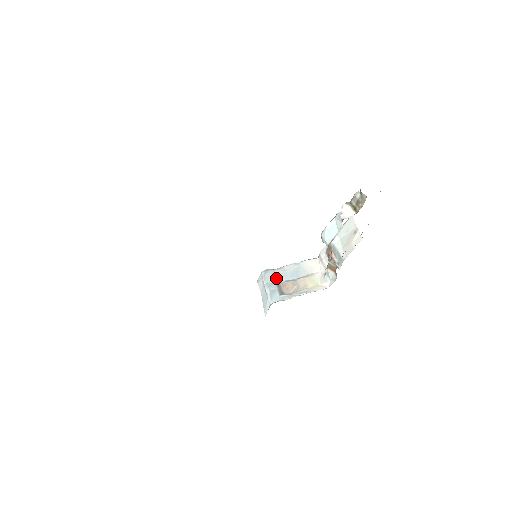
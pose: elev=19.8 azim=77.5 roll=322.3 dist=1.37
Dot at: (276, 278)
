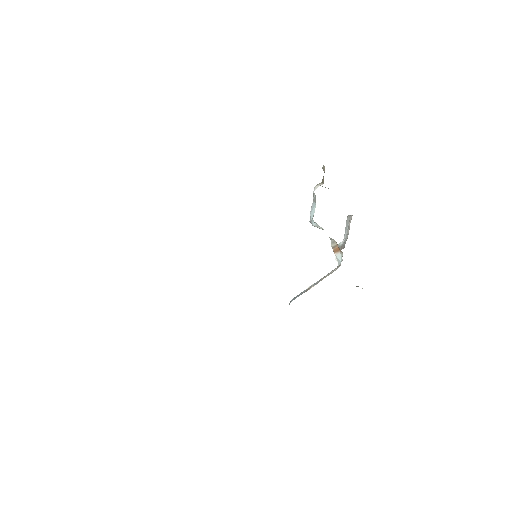
Dot at: (300, 294)
